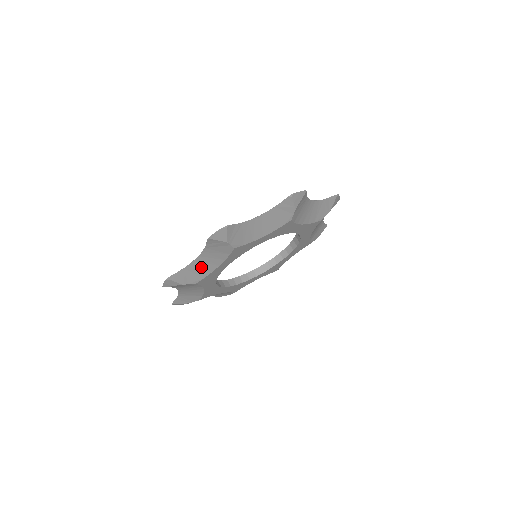
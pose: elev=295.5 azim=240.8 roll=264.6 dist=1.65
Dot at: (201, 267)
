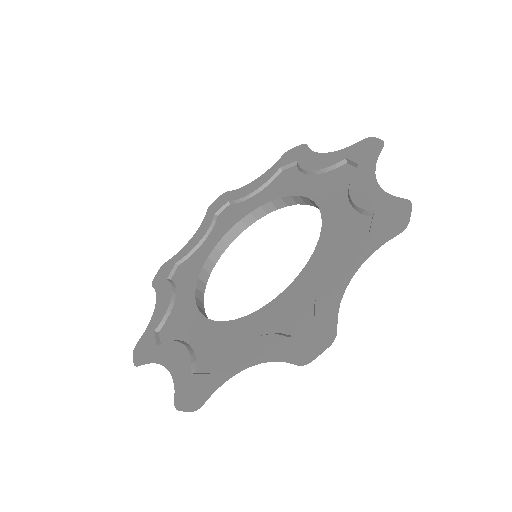
Dot at: occluded
